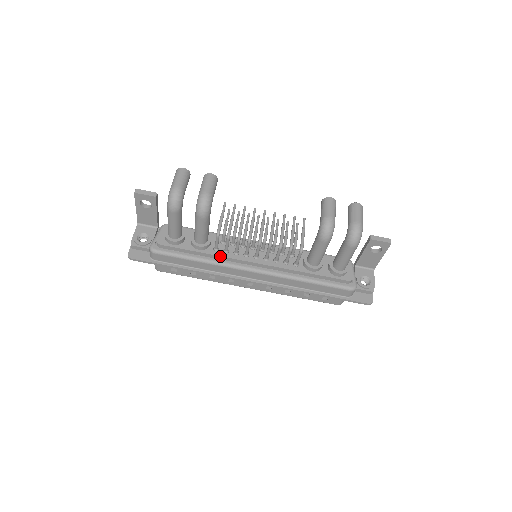
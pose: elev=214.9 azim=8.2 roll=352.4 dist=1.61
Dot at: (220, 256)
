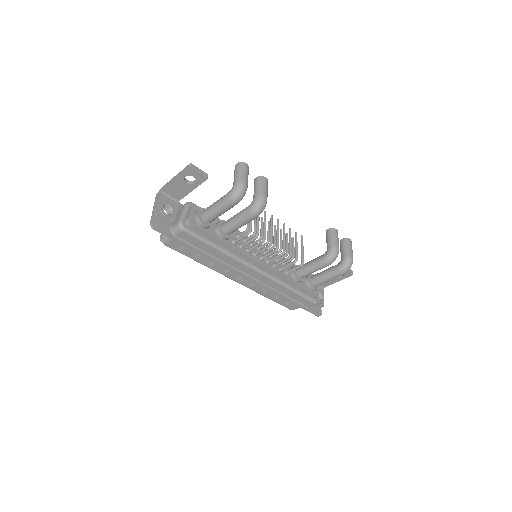
Dot at: (237, 250)
